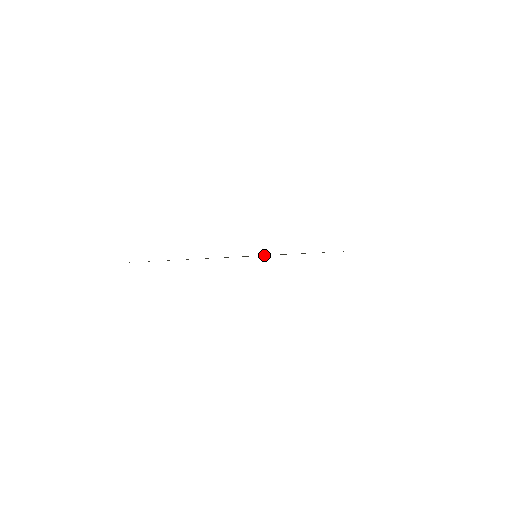
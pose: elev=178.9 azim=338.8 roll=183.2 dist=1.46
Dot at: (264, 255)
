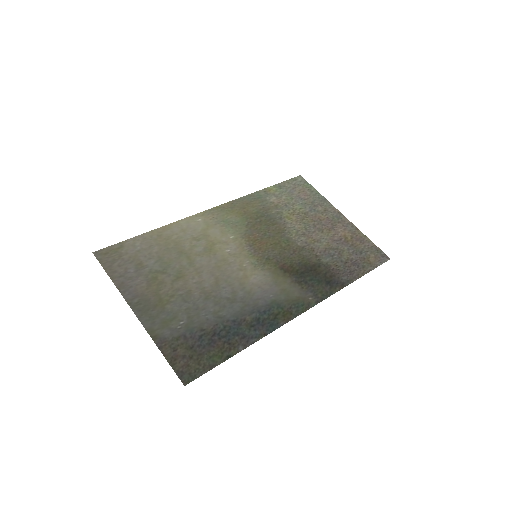
Dot at: (237, 291)
